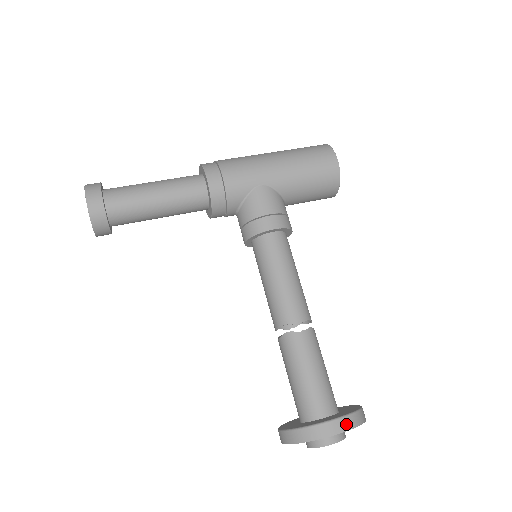
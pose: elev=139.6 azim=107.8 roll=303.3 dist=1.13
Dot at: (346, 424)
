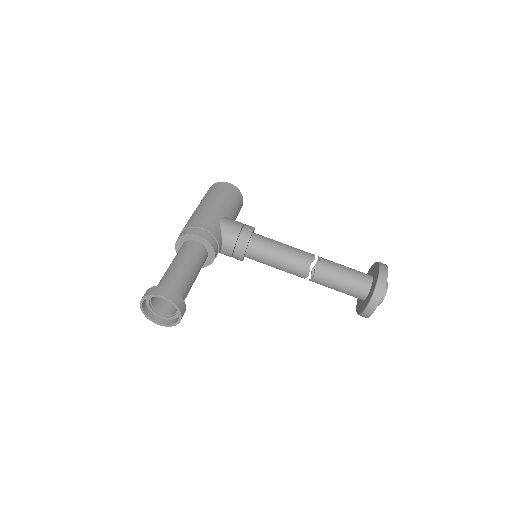
Dot at: (384, 266)
